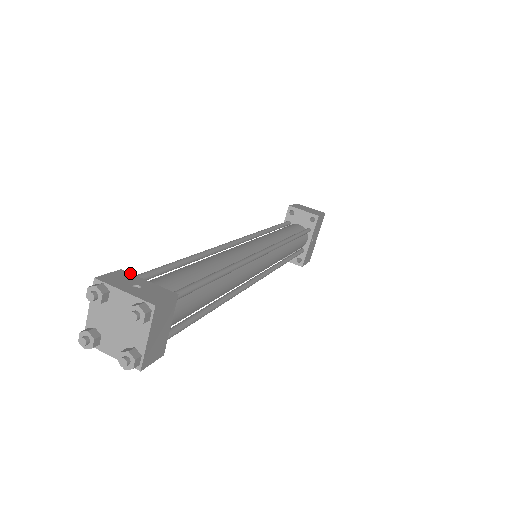
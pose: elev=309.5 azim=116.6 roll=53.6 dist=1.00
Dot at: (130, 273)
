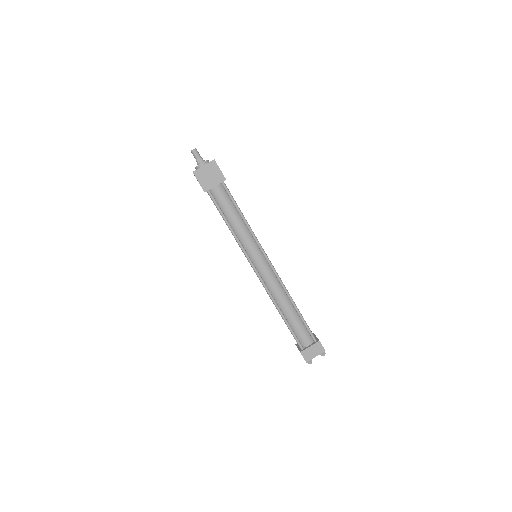
Dot at: (304, 351)
